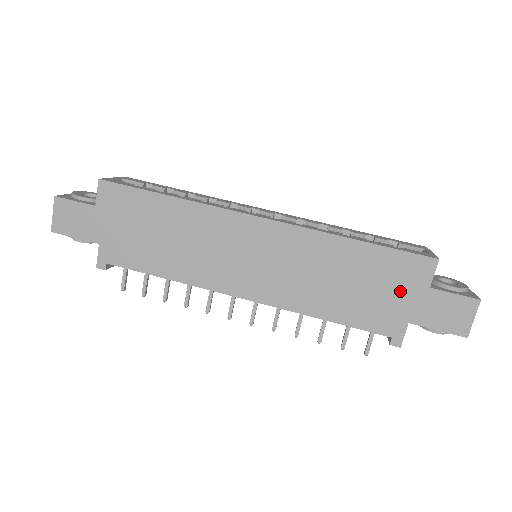
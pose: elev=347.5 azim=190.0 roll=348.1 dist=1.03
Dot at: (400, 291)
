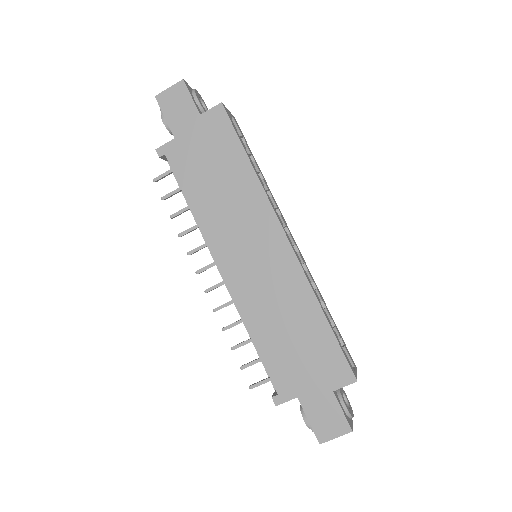
Dot at: (314, 374)
